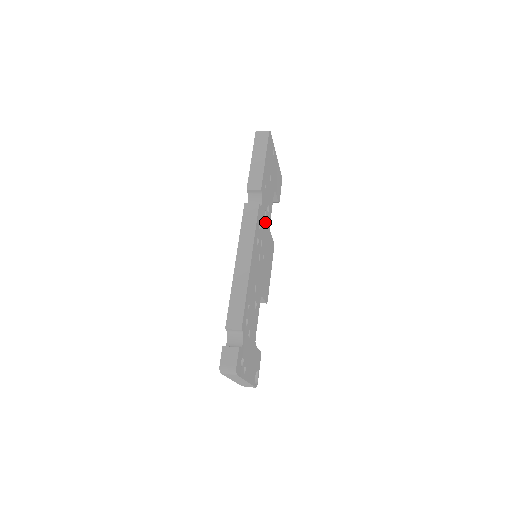
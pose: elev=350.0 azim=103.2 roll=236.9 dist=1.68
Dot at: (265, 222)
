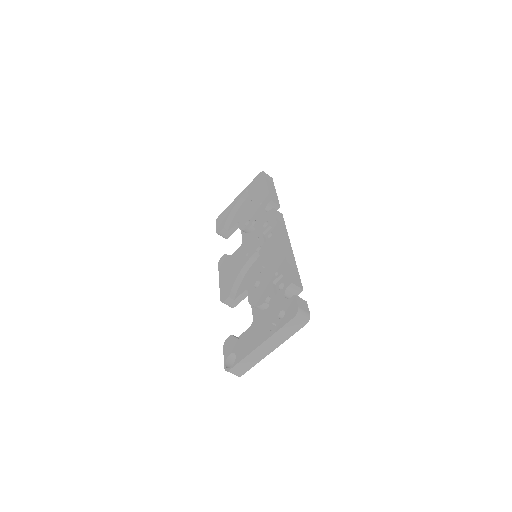
Dot at: occluded
